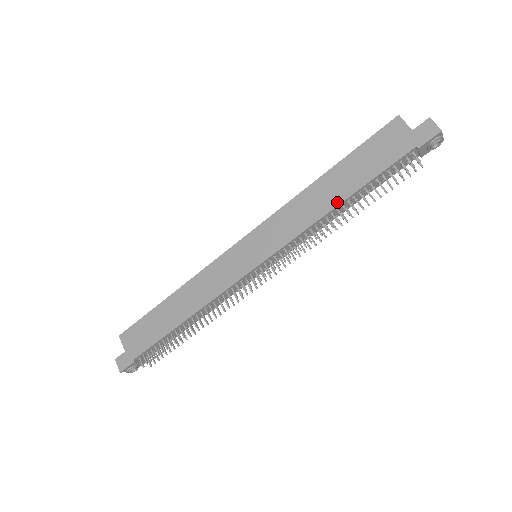
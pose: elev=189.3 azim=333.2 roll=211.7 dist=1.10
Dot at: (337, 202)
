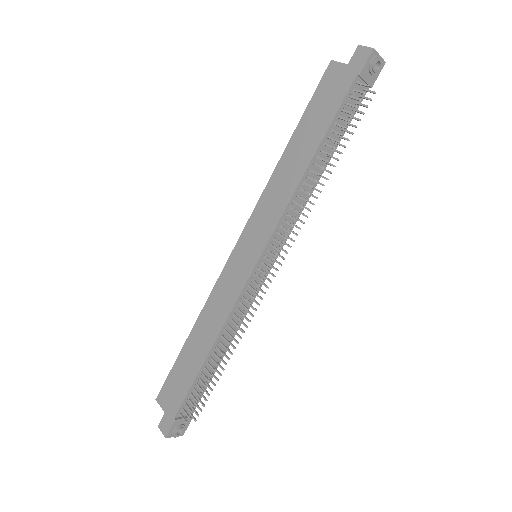
Dot at: (307, 162)
